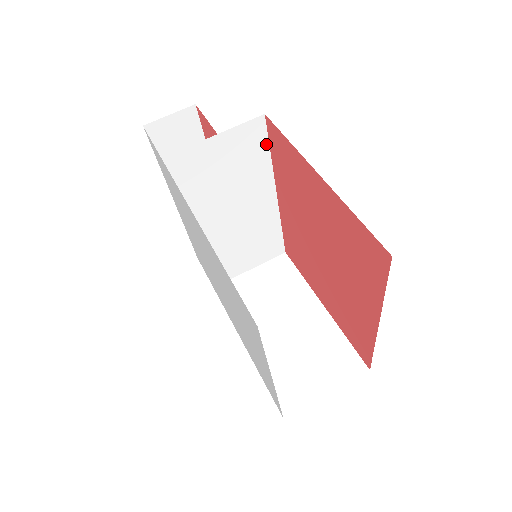
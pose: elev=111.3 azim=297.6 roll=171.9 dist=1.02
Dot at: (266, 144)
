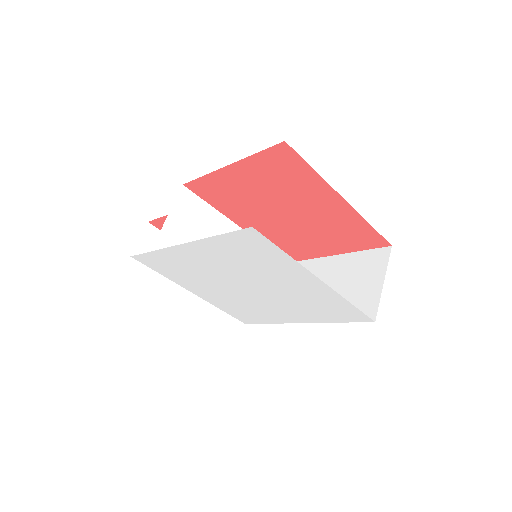
Dot at: (201, 201)
